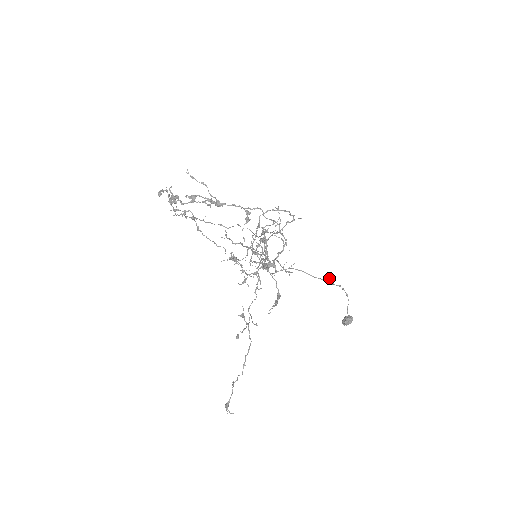
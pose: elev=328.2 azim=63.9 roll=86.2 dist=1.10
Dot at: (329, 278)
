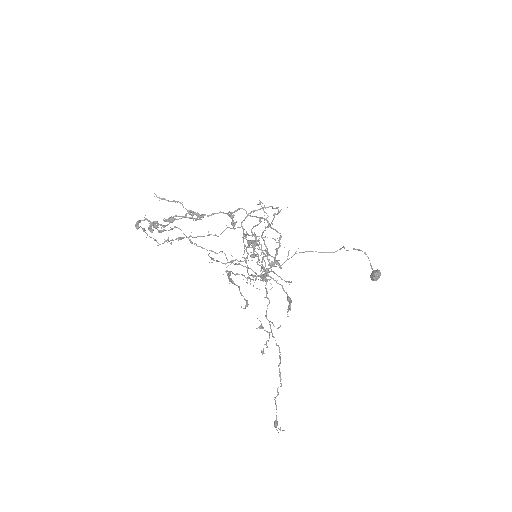
Dot at: (340, 248)
